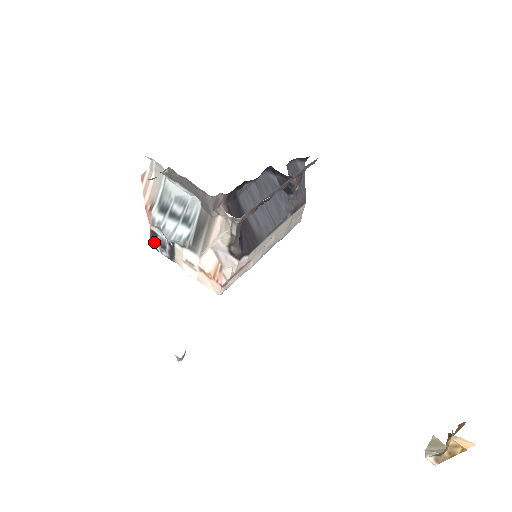
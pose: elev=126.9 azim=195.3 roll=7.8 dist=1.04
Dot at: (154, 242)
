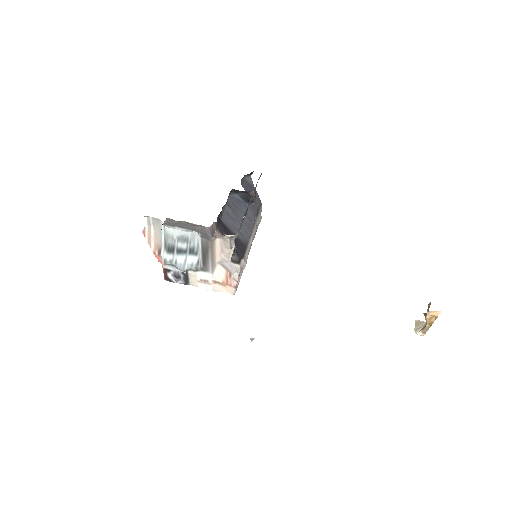
Dot at: (169, 277)
